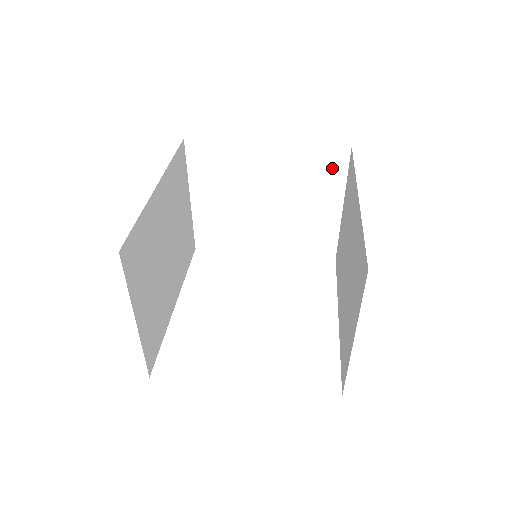
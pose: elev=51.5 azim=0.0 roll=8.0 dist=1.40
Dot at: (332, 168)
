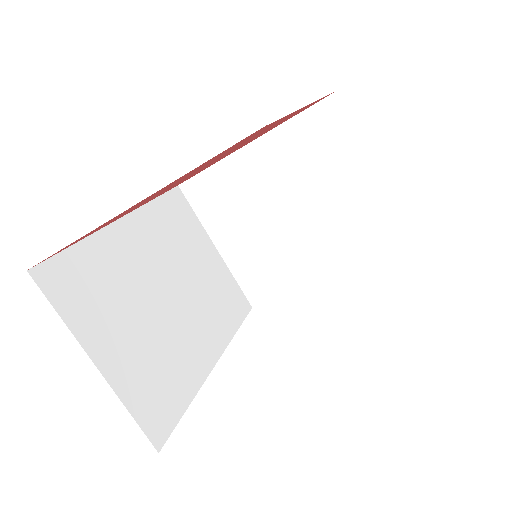
Dot at: (333, 129)
